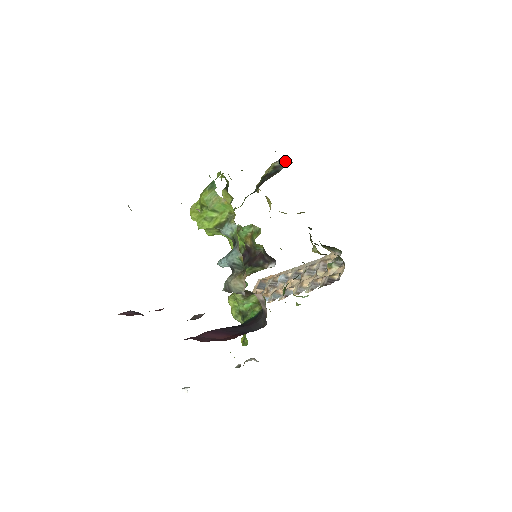
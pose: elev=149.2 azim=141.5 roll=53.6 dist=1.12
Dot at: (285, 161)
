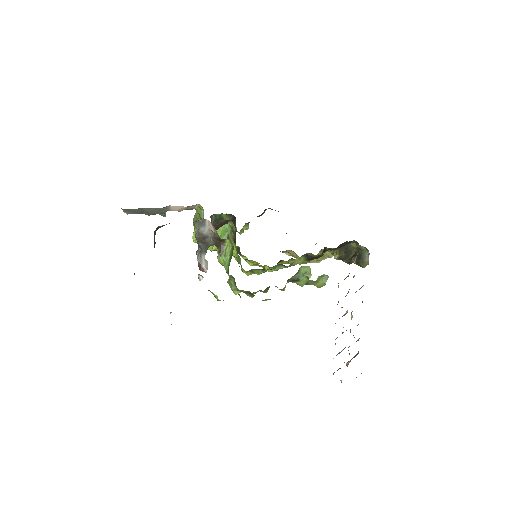
Dot at: occluded
